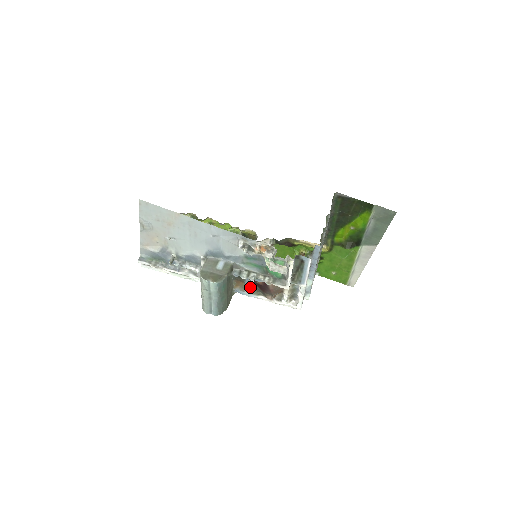
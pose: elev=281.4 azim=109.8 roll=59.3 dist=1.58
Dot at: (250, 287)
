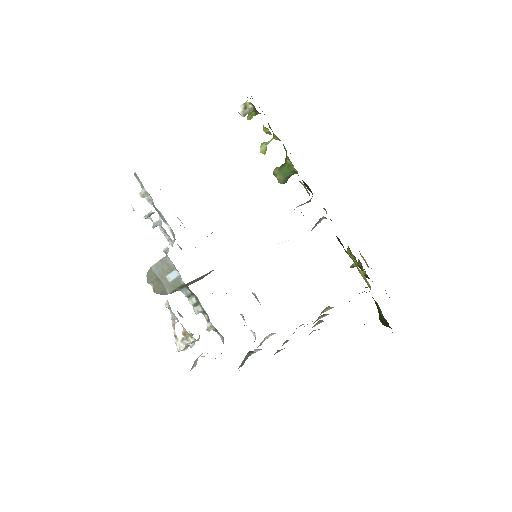
Dot at: occluded
